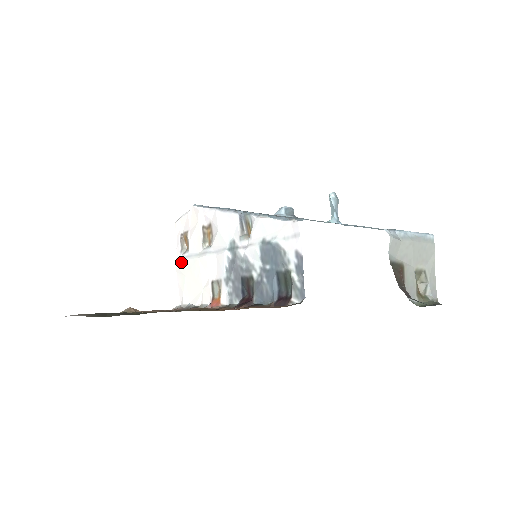
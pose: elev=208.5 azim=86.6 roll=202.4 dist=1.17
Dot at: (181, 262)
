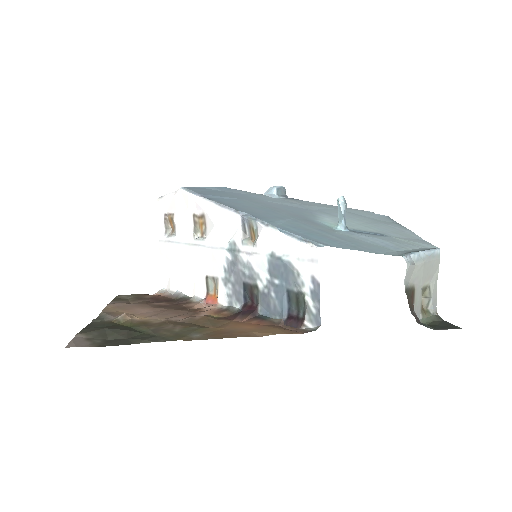
Dot at: (166, 246)
